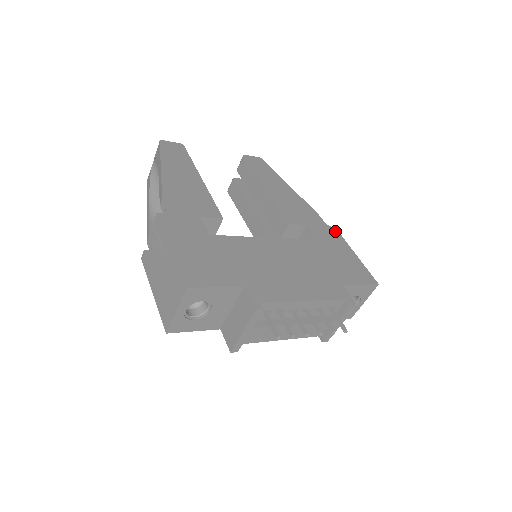
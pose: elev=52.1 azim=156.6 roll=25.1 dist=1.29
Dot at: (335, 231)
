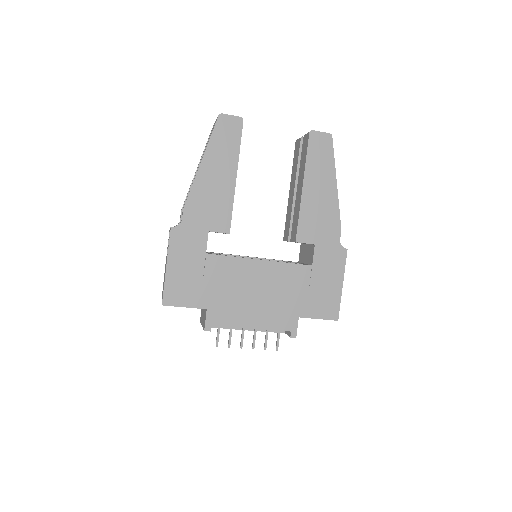
Dot at: (343, 254)
